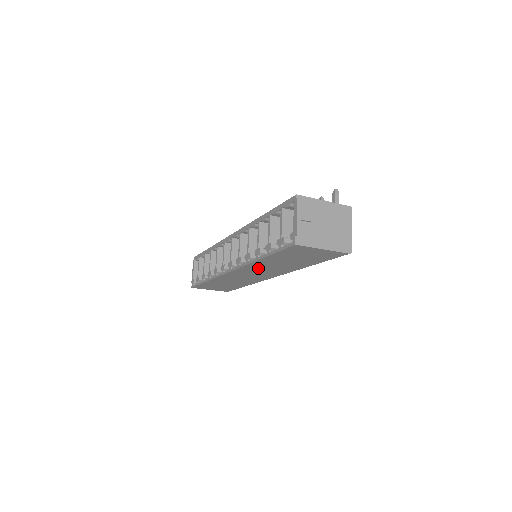
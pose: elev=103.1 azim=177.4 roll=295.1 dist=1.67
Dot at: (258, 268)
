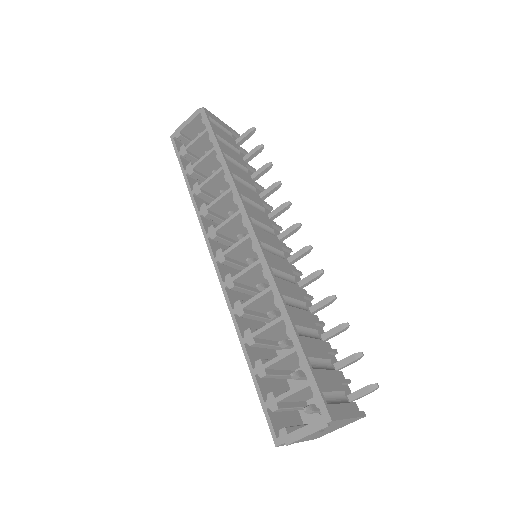
Dot at: occluded
